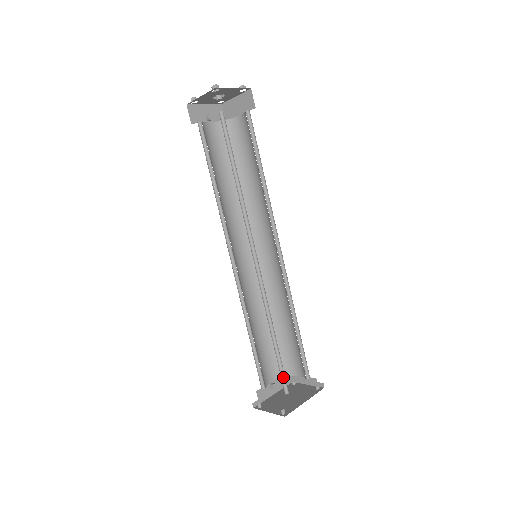
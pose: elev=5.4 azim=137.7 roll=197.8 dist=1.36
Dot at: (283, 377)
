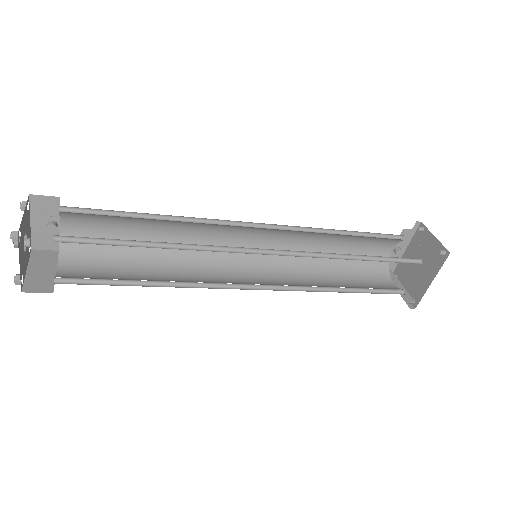
Dot at: (388, 289)
